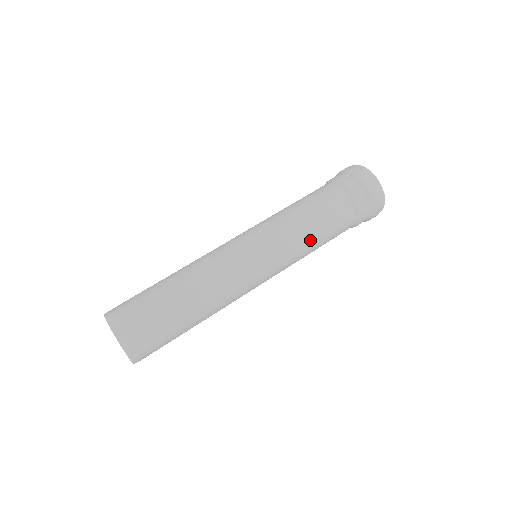
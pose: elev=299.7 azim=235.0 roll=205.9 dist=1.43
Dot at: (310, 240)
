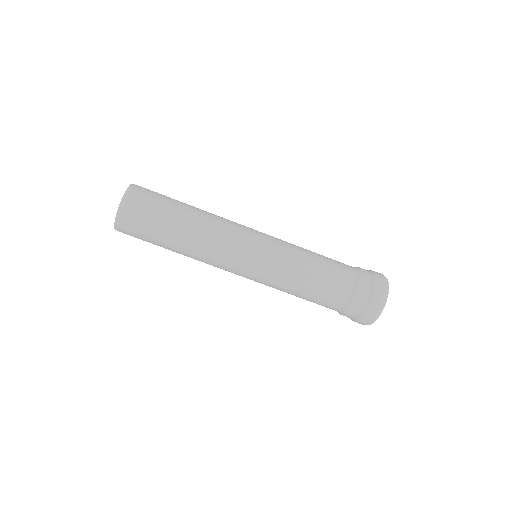
Dot at: occluded
